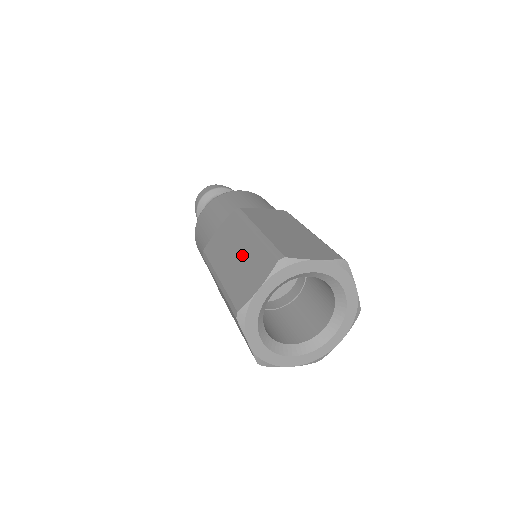
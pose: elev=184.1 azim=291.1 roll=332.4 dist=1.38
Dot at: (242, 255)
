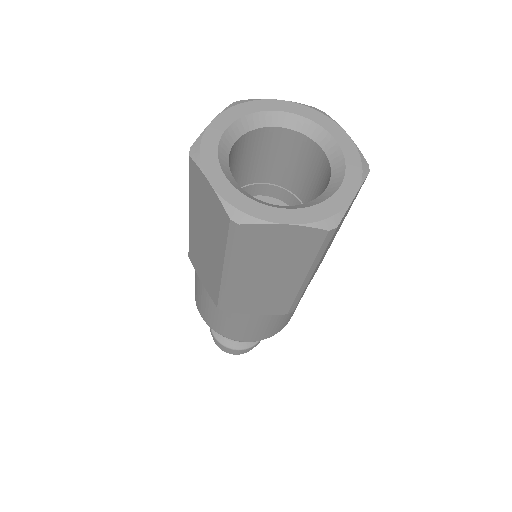
Dot at: occluded
